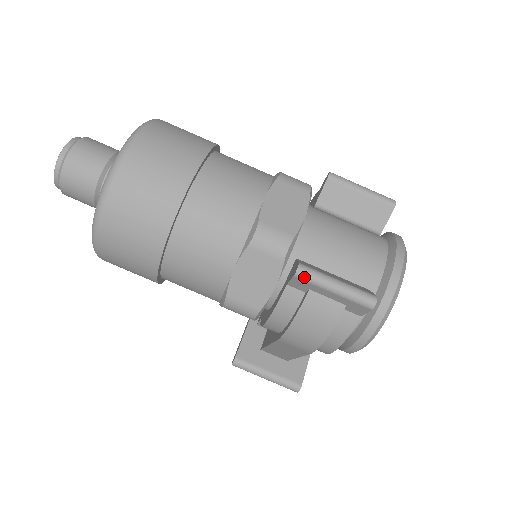
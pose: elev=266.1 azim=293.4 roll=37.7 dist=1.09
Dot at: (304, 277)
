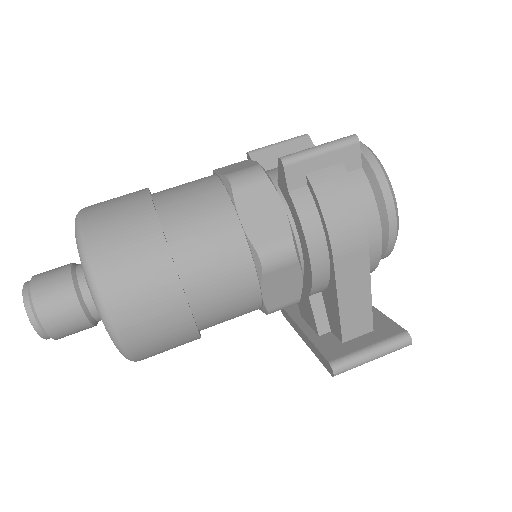
Dot at: (291, 160)
